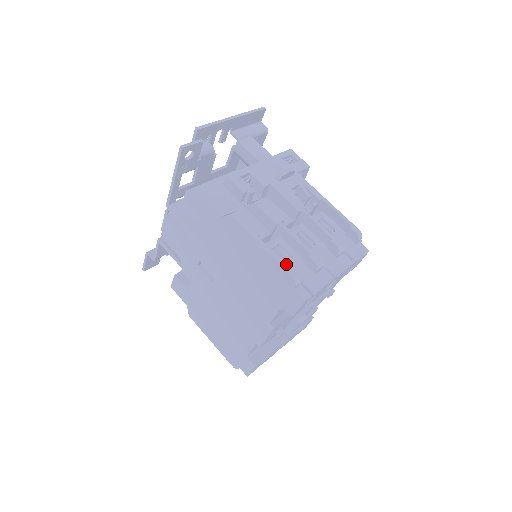
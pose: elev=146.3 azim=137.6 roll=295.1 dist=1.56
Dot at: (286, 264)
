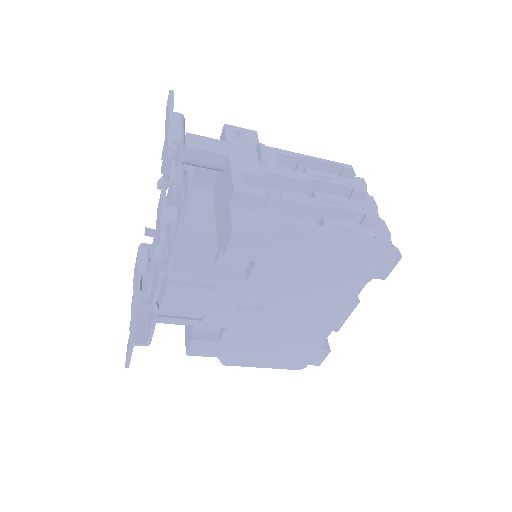
Dot at: occluded
